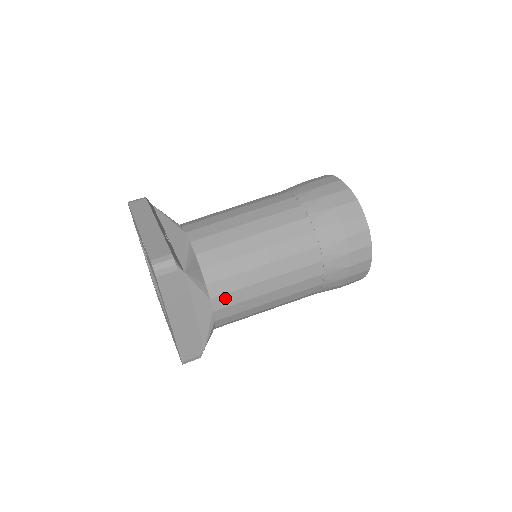
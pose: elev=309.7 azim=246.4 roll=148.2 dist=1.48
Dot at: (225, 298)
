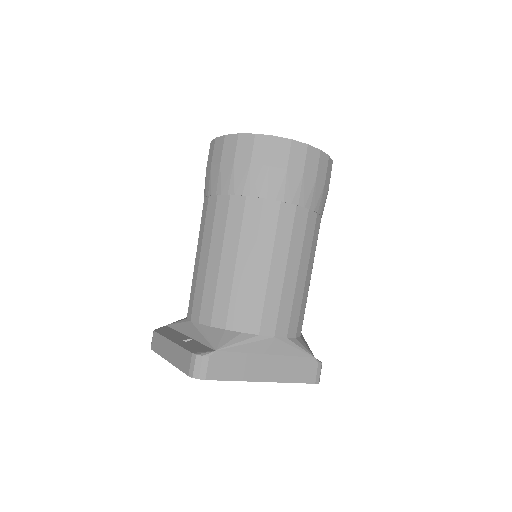
Dot at: (266, 320)
